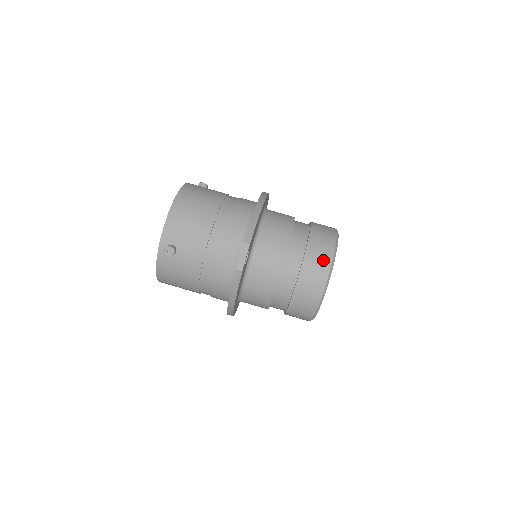
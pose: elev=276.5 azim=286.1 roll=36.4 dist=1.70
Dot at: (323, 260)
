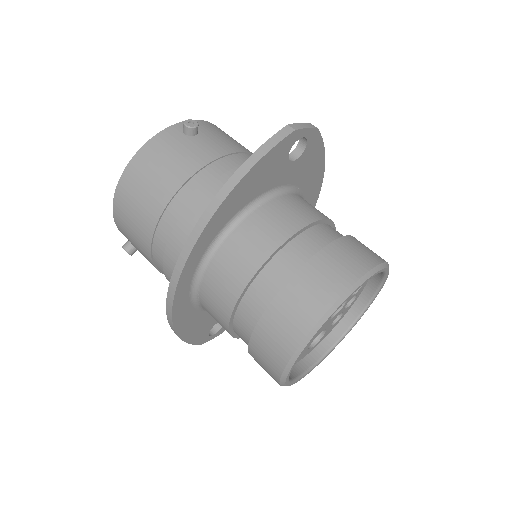
Dot at: (374, 253)
